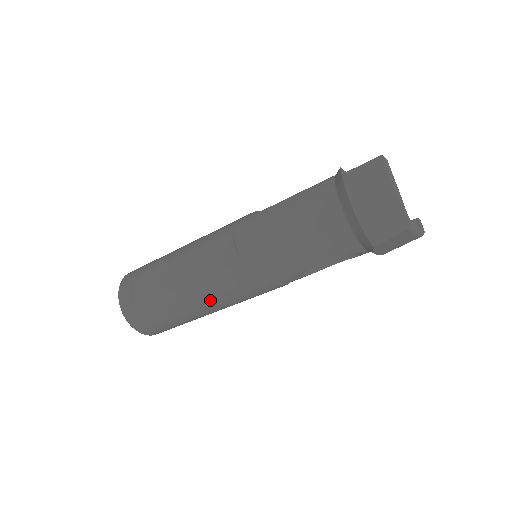
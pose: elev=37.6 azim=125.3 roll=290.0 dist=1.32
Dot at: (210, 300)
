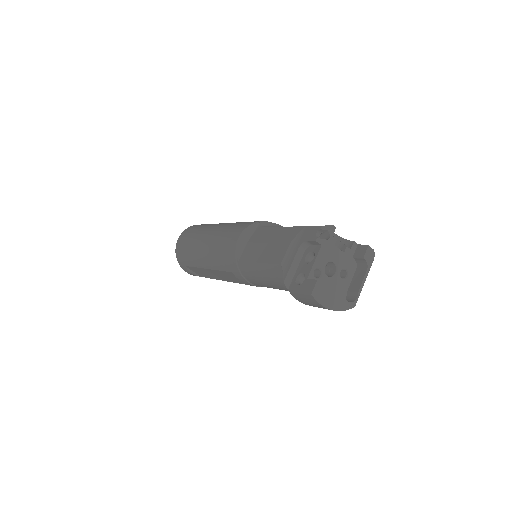
Dot at: occluded
